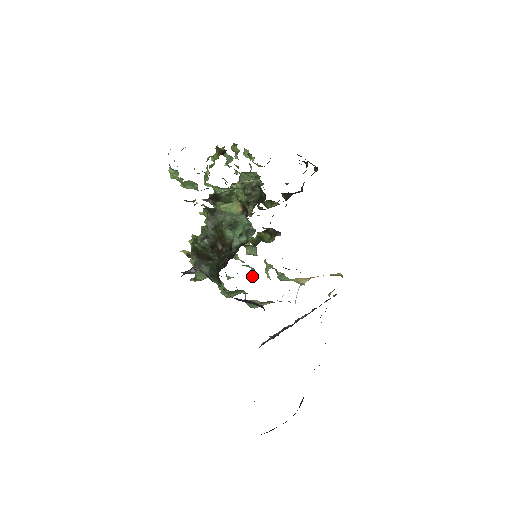
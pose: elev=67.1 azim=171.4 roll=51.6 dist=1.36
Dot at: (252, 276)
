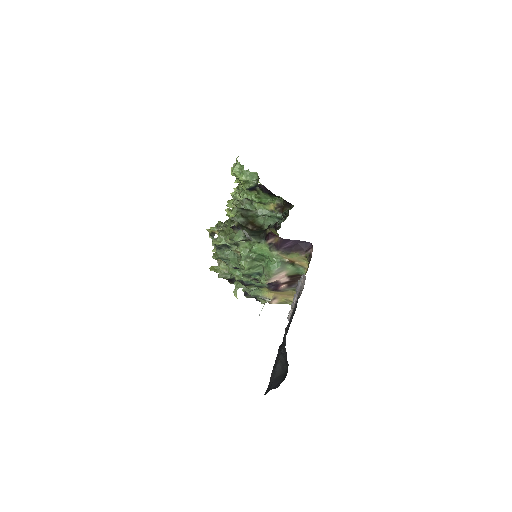
Dot at: (239, 278)
